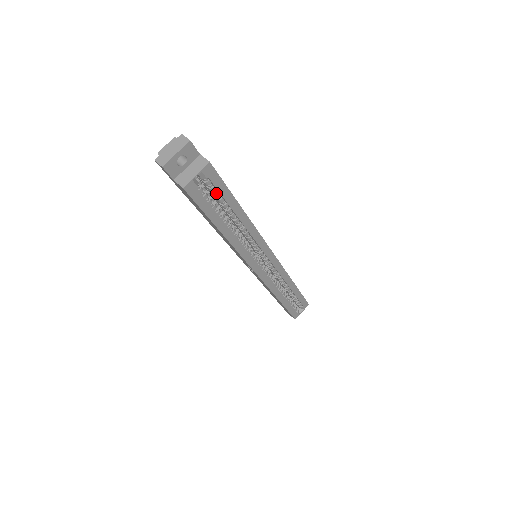
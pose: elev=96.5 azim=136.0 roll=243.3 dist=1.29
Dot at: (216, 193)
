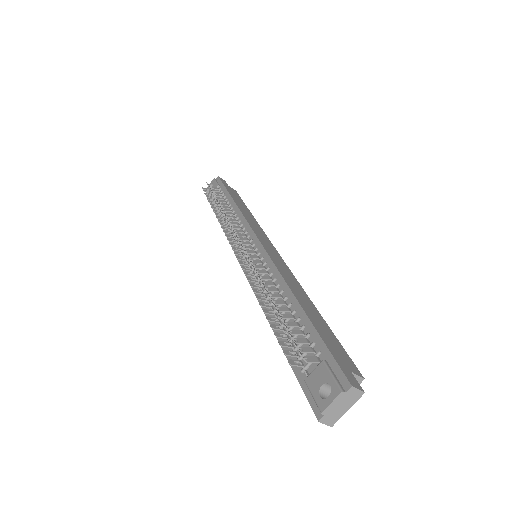
Dot at: occluded
